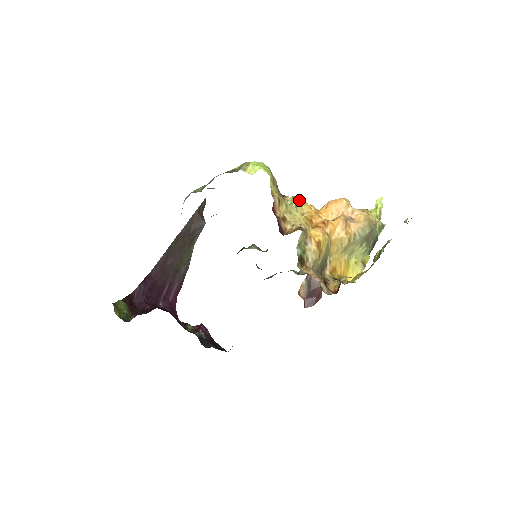
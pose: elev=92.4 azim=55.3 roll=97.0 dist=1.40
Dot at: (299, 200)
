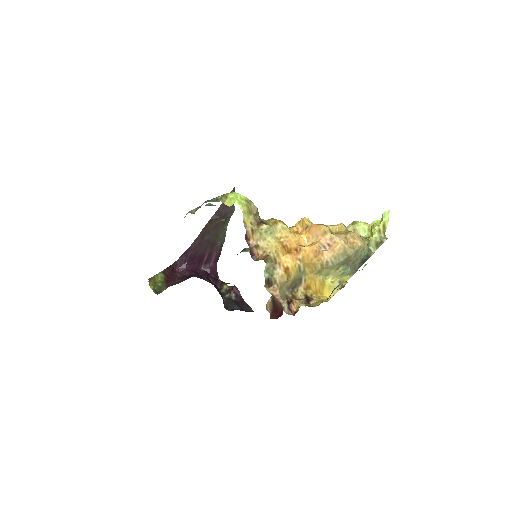
Dot at: (278, 226)
